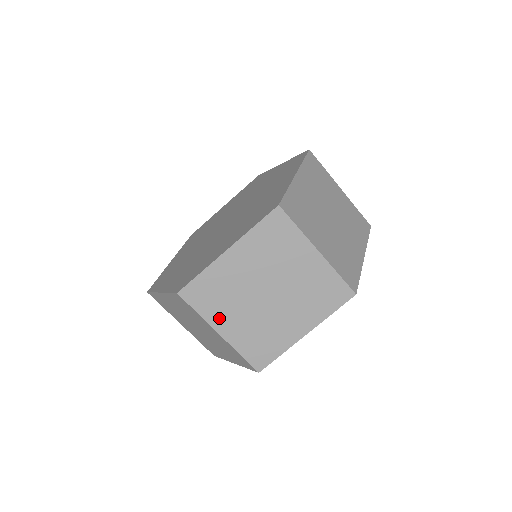
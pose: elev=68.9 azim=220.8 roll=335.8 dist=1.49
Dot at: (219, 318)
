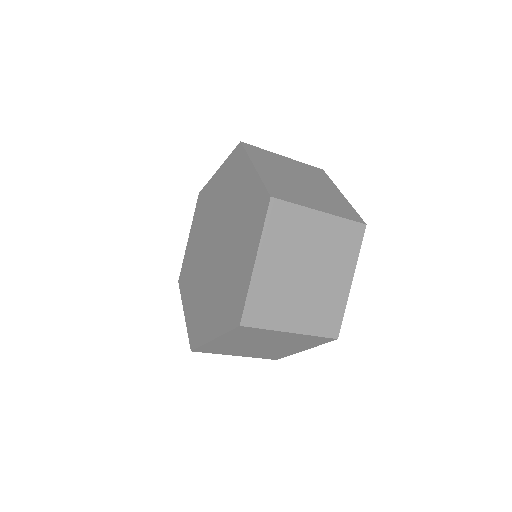
Dot at: (230, 353)
